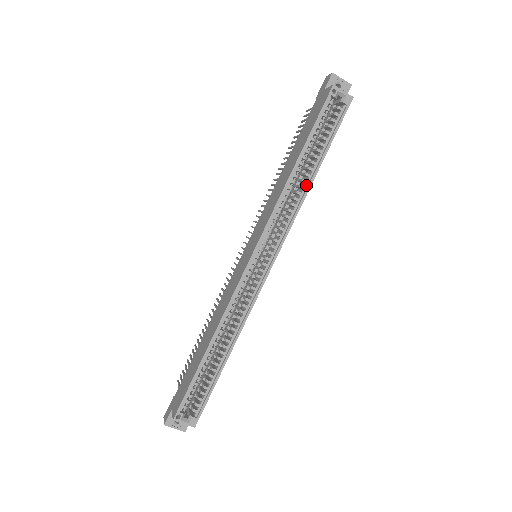
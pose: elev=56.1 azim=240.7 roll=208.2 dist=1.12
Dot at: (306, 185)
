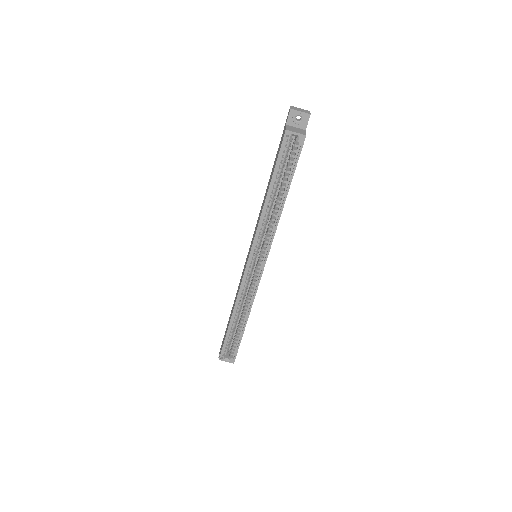
Dot at: (279, 209)
